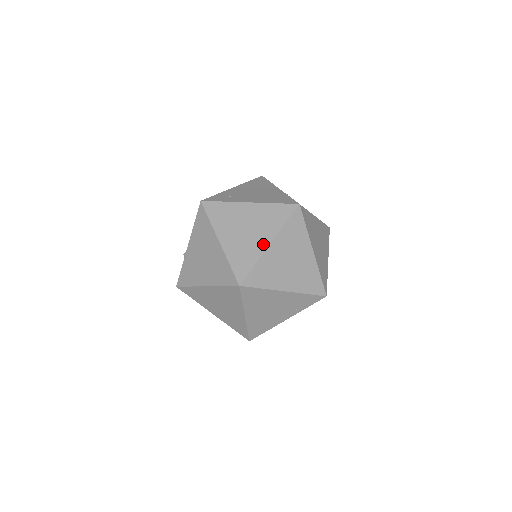
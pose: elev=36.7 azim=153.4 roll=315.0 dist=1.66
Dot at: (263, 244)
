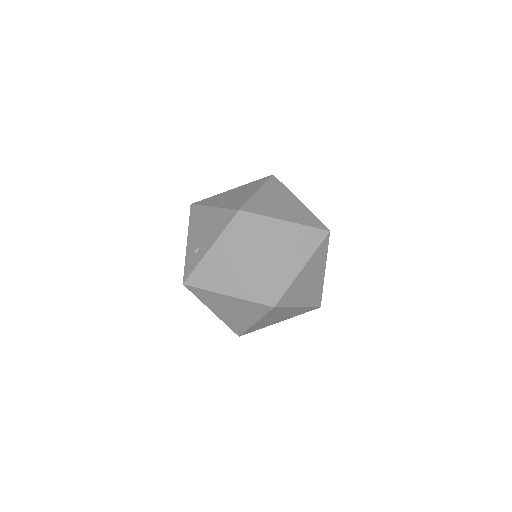
Dot at: (297, 267)
